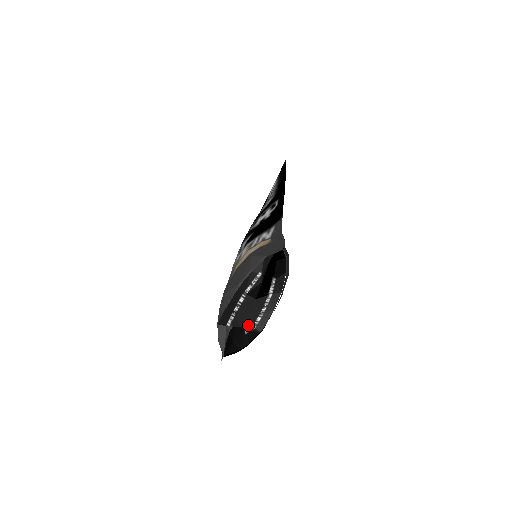
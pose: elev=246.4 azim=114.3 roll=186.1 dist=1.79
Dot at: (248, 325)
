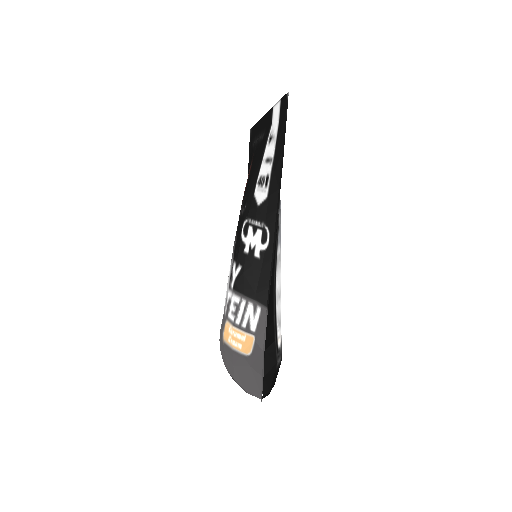
Dot at: occluded
